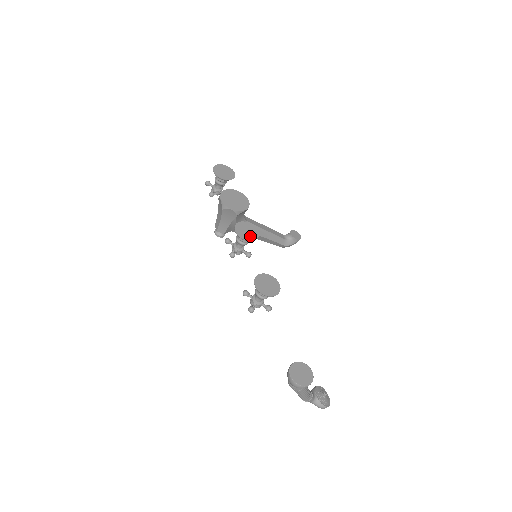
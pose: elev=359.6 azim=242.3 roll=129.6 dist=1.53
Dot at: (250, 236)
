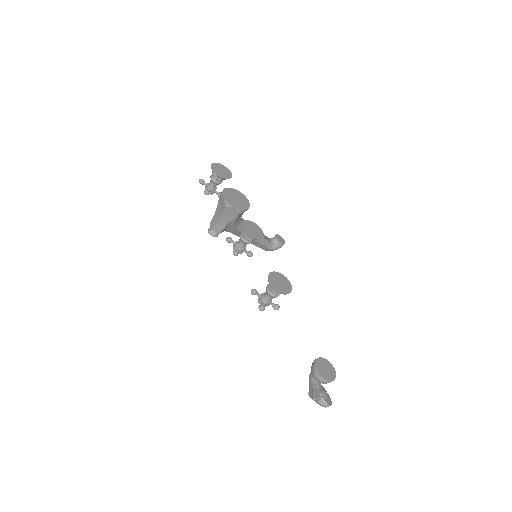
Dot at: (256, 235)
